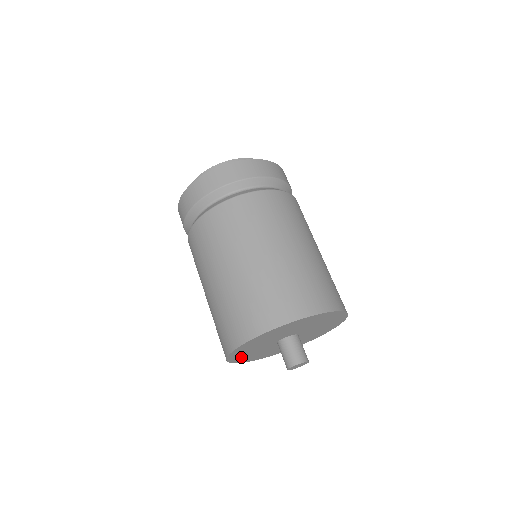
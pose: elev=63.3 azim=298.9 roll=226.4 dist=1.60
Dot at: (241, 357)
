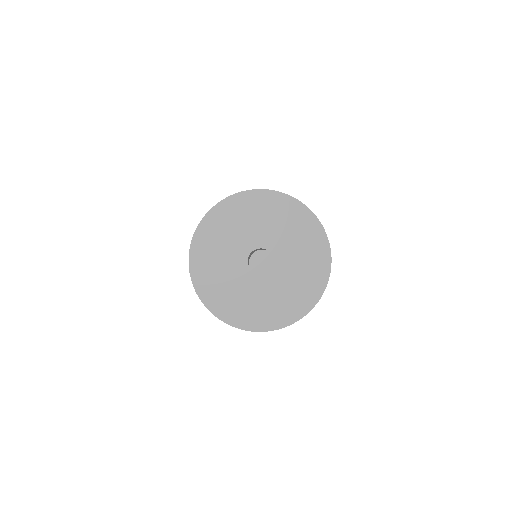
Dot at: (207, 242)
